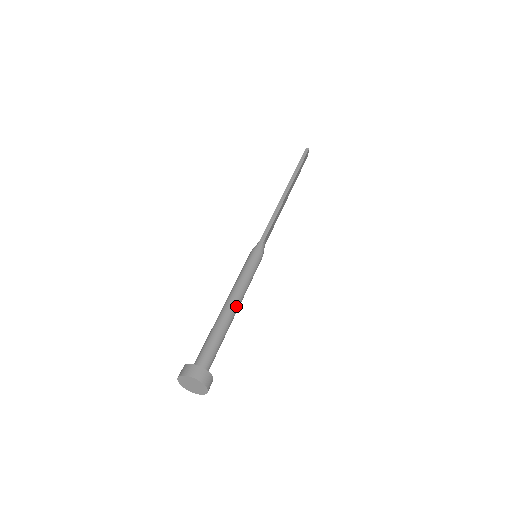
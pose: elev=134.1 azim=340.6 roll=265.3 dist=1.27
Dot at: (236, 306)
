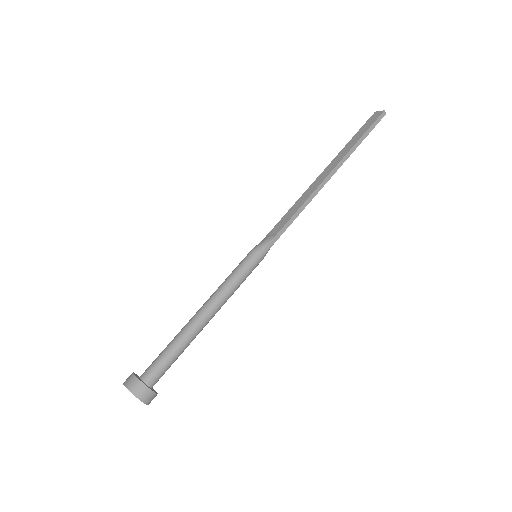
Dot at: occluded
